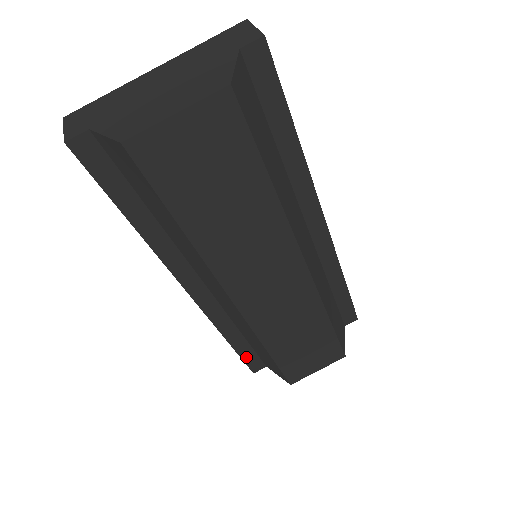
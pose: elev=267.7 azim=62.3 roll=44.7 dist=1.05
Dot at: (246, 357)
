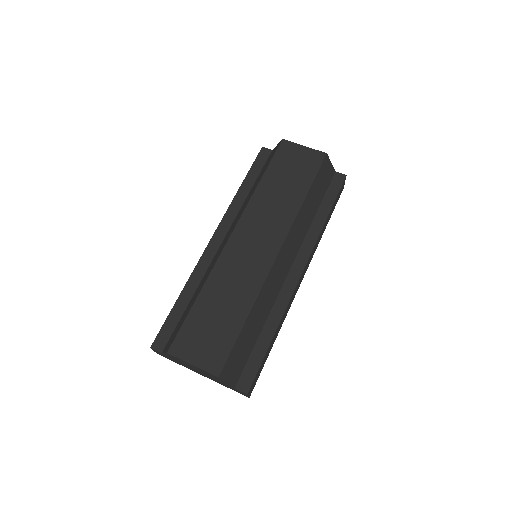
Dot at: (168, 323)
